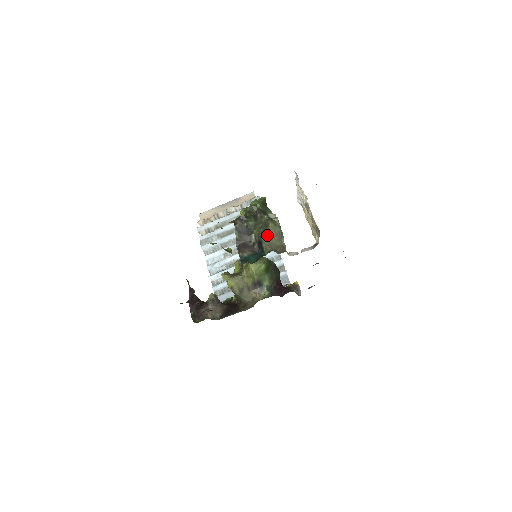
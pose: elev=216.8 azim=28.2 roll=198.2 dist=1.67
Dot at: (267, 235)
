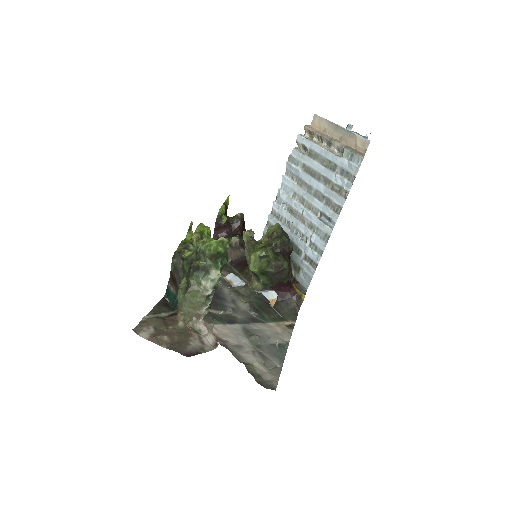
Dot at: (182, 298)
